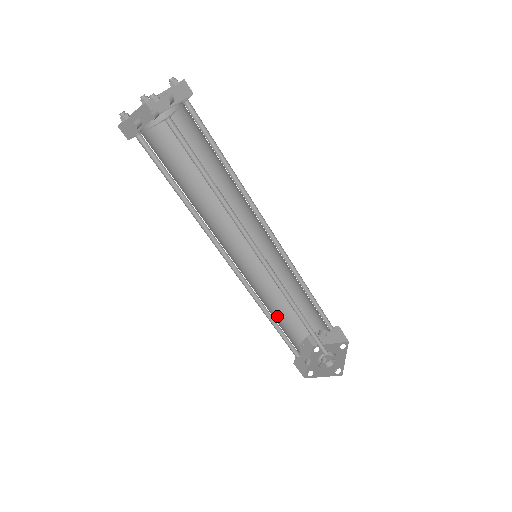
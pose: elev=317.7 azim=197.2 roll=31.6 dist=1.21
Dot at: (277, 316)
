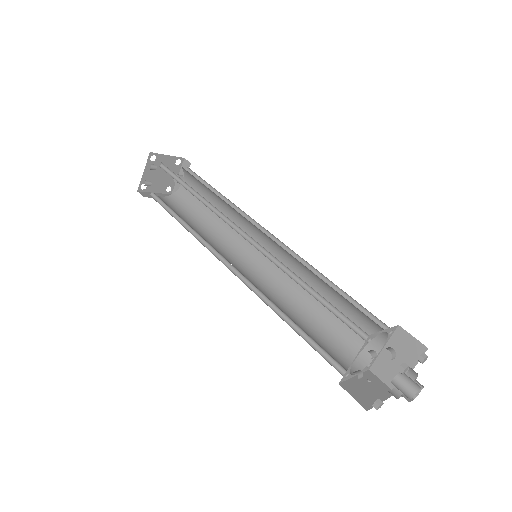
Dot at: (306, 330)
